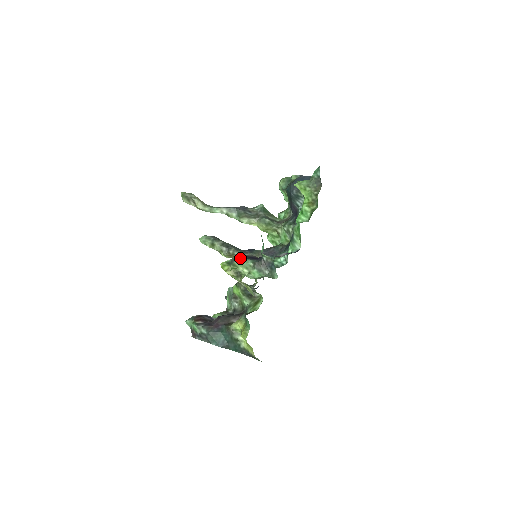
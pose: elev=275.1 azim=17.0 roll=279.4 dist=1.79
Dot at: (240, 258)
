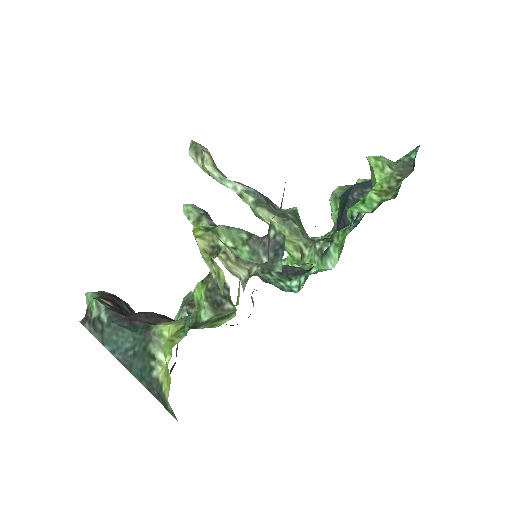
Dot at: occluded
